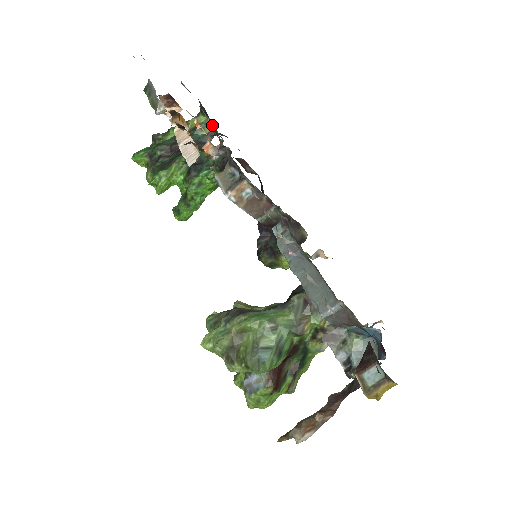
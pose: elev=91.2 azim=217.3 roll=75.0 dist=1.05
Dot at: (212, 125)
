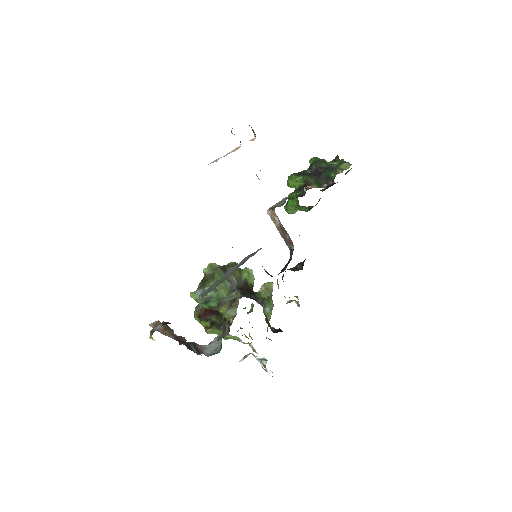
Dot at: occluded
